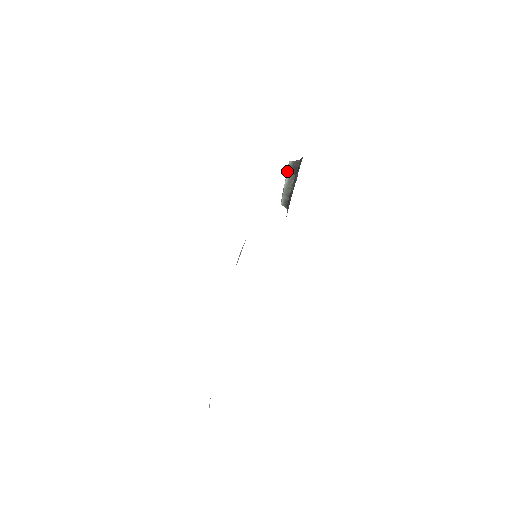
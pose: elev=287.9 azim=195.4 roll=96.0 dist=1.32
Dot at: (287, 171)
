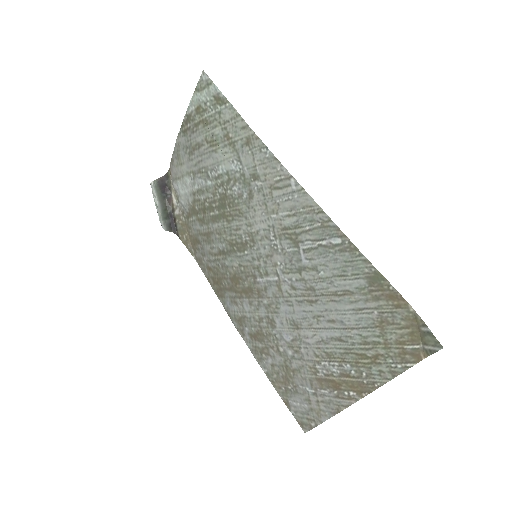
Dot at: (154, 193)
